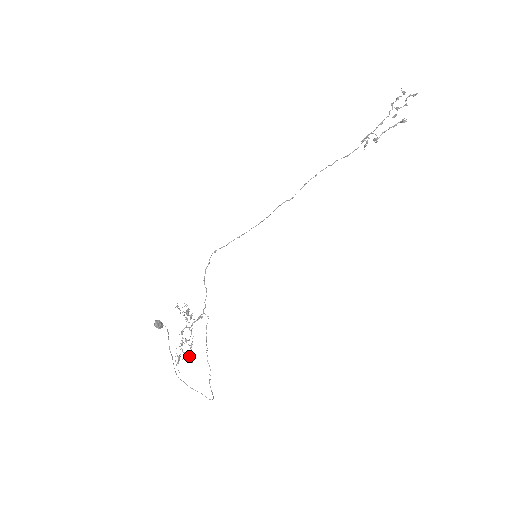
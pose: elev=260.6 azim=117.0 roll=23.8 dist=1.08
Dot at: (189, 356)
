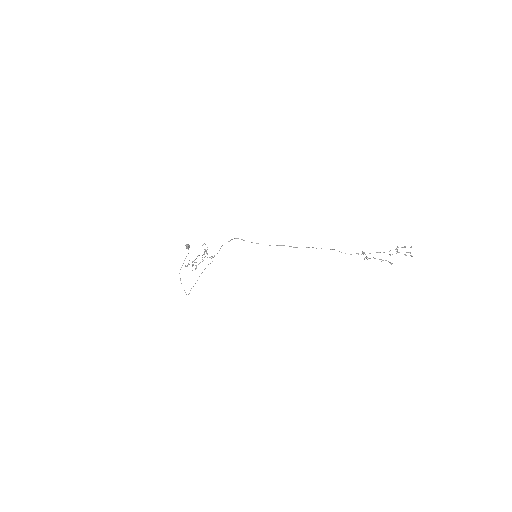
Dot at: occluded
